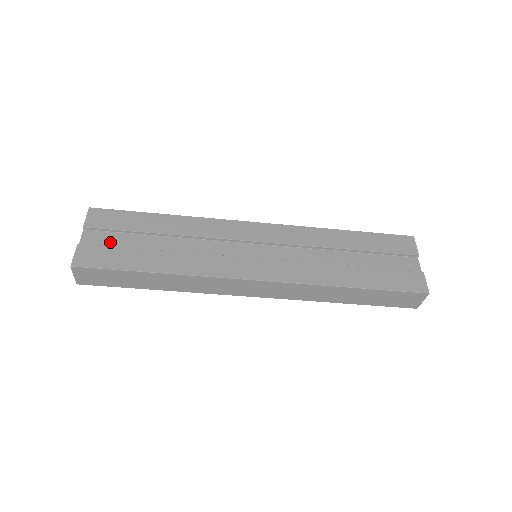
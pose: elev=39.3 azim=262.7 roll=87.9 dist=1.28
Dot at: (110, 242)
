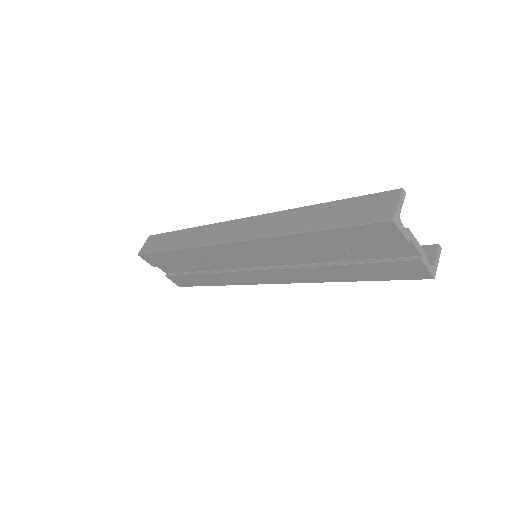
Dot at: (174, 270)
